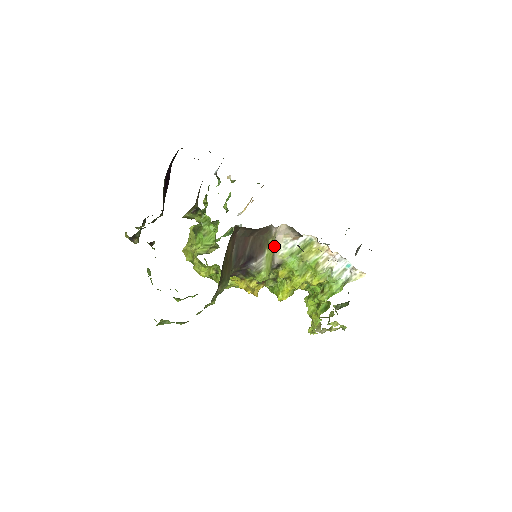
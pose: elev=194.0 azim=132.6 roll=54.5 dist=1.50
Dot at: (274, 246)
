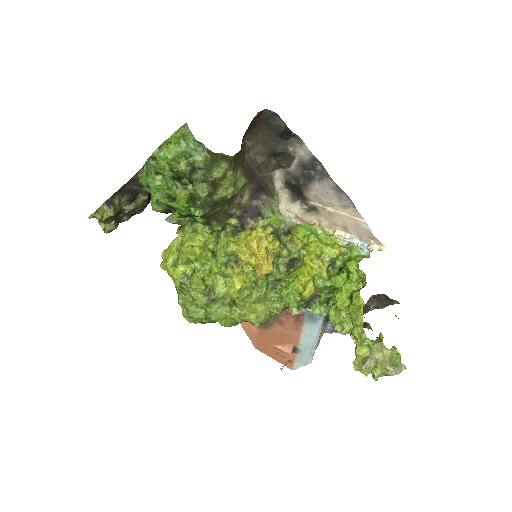
Dot at: occluded
